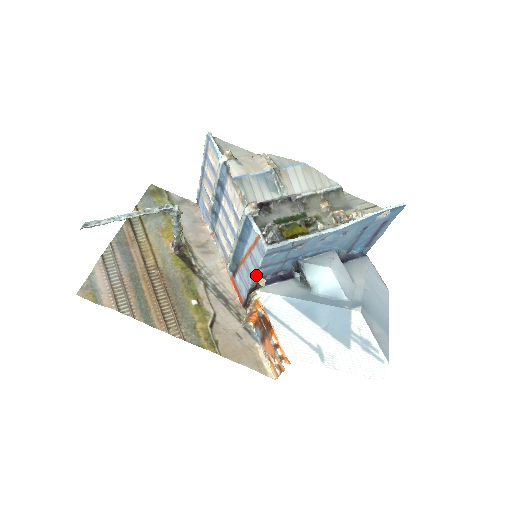
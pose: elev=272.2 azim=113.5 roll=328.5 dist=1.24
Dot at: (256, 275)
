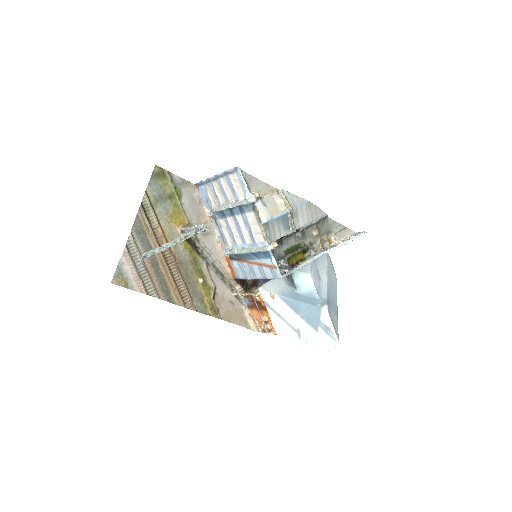
Dot at: (260, 278)
